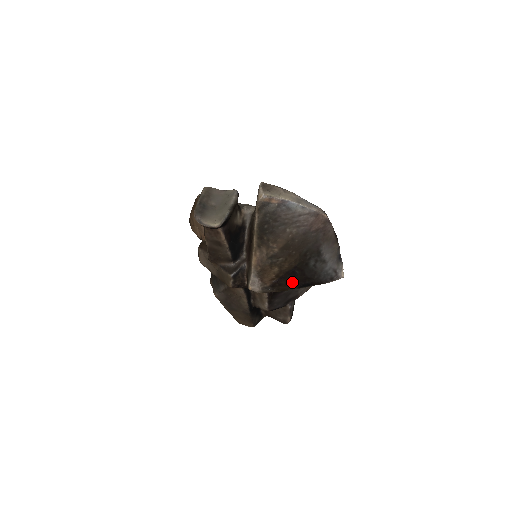
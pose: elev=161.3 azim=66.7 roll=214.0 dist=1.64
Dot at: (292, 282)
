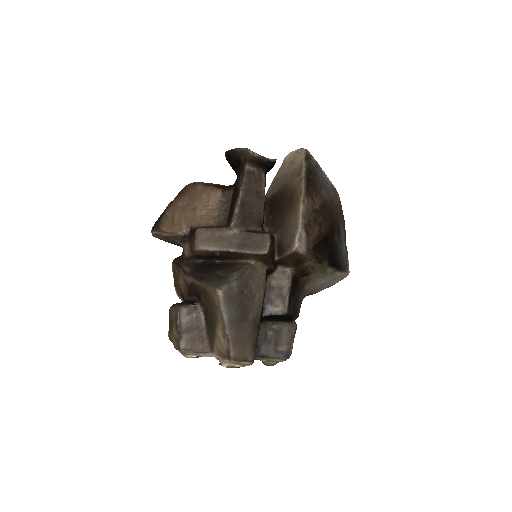
Dot at: (326, 253)
